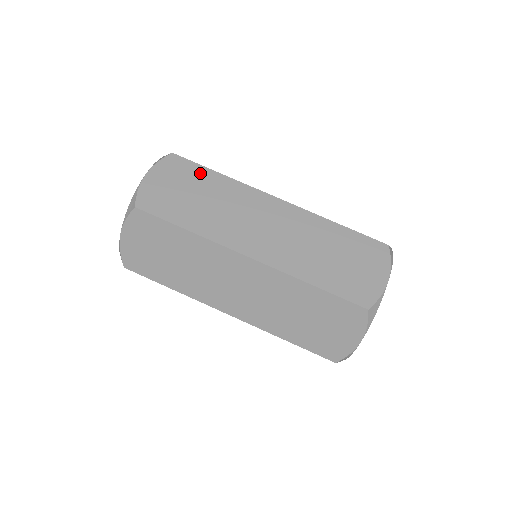
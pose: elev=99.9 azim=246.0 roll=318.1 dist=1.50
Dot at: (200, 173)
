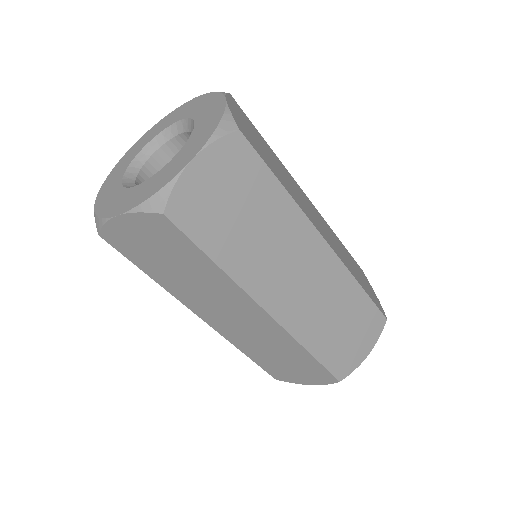
Dot at: (262, 179)
